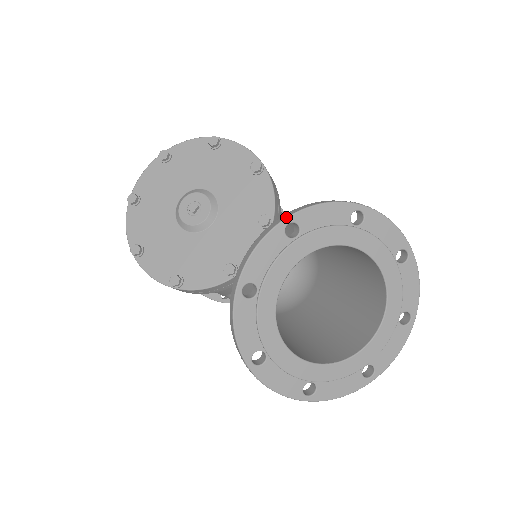
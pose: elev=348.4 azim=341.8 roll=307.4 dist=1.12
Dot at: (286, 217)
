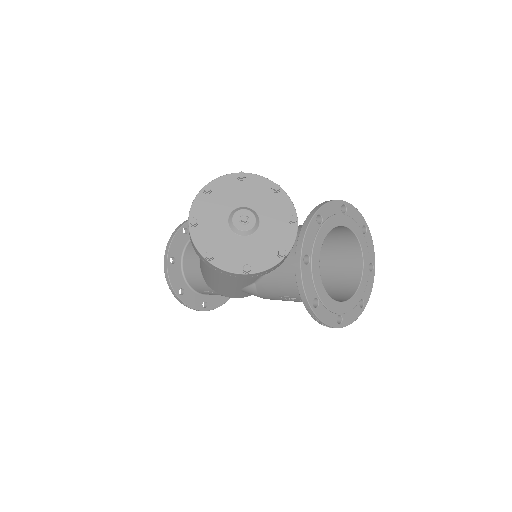
Dot at: (316, 212)
